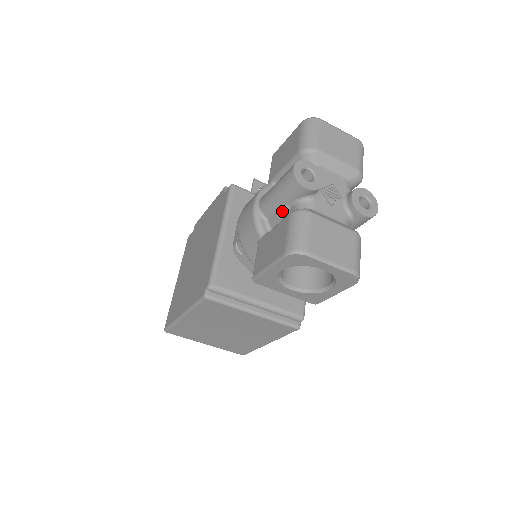
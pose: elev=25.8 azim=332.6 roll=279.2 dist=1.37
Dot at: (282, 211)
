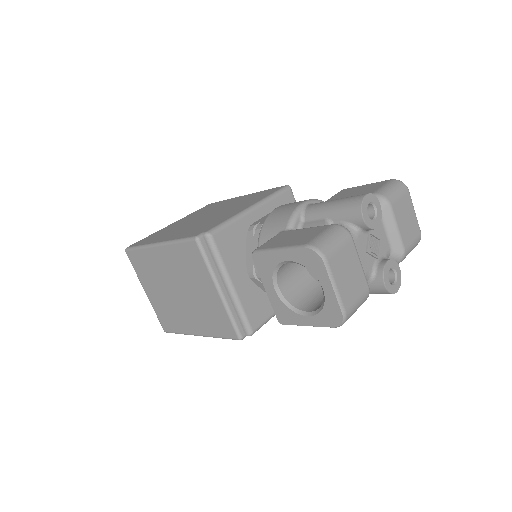
Dot at: (324, 222)
